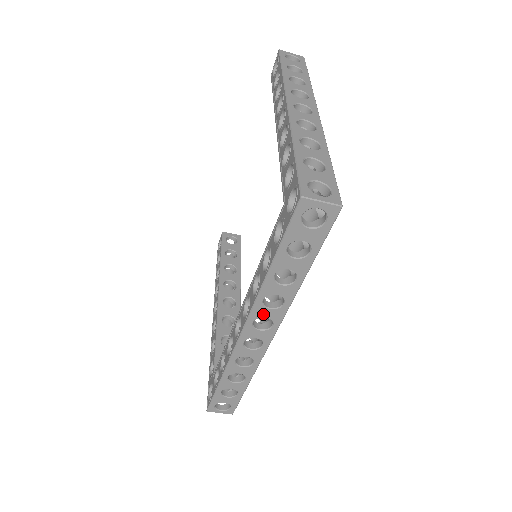
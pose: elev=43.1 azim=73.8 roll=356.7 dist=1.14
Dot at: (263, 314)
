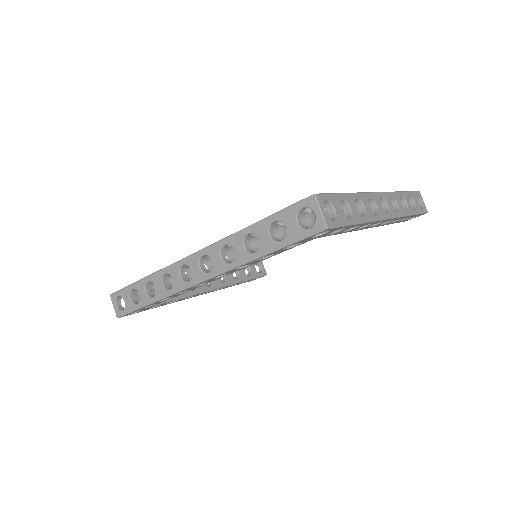
Dot at: (214, 256)
